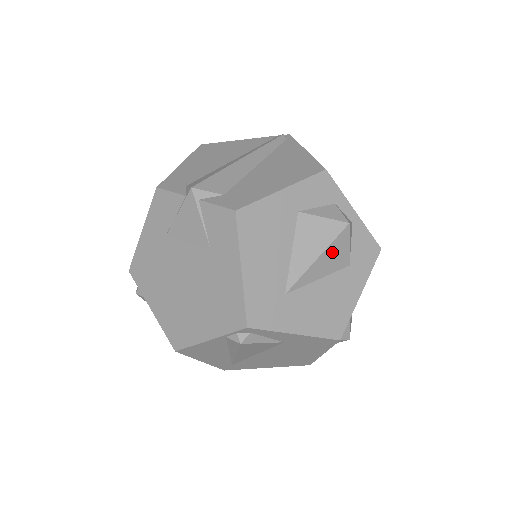
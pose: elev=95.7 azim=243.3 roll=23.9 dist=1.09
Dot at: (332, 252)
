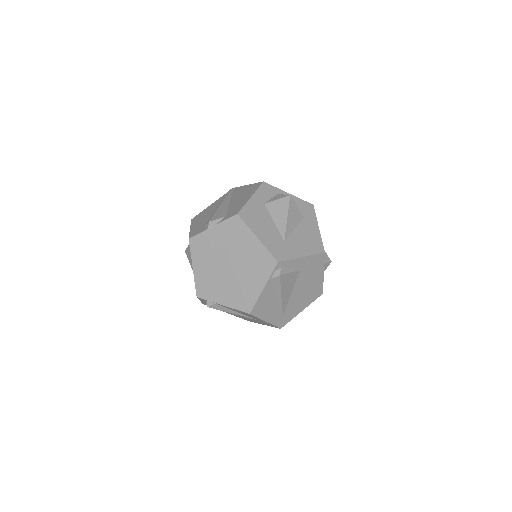
Dot at: (292, 212)
